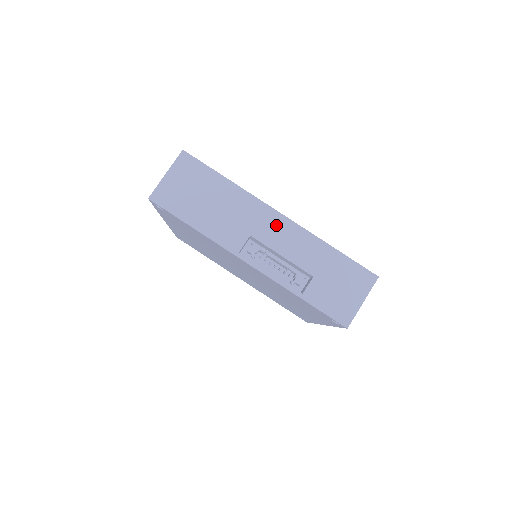
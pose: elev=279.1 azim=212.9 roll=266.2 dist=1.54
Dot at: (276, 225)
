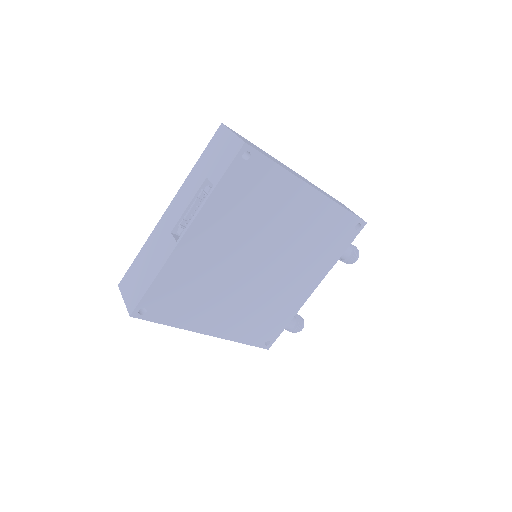
Dot at: (172, 211)
